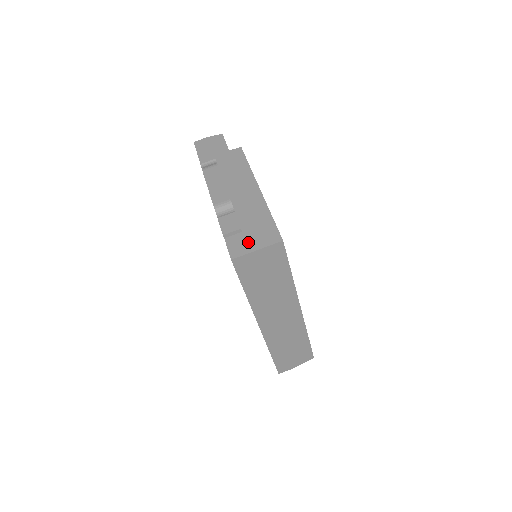
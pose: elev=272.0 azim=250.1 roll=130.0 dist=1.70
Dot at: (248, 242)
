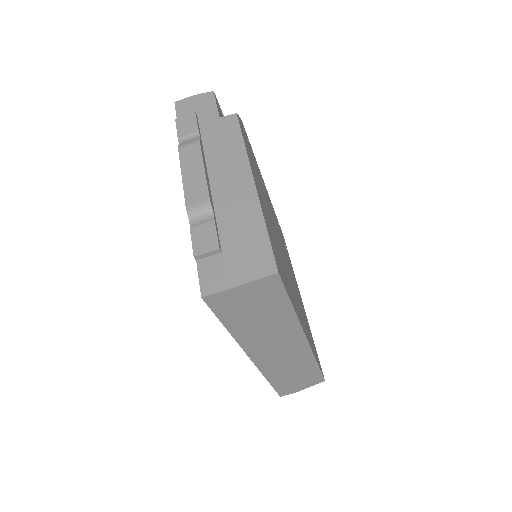
Dot at: (228, 271)
